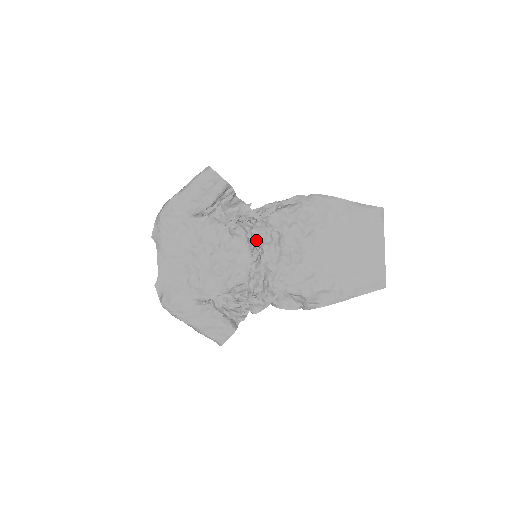
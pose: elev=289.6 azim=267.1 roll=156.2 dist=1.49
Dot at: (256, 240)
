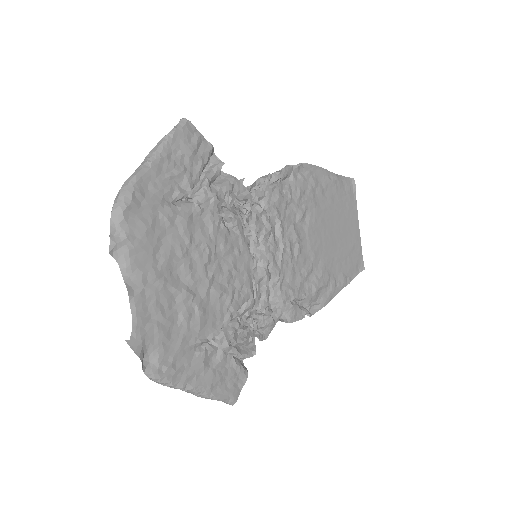
Dot at: (255, 232)
